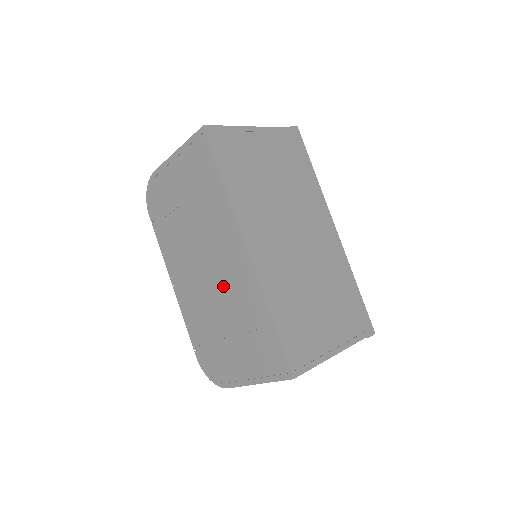
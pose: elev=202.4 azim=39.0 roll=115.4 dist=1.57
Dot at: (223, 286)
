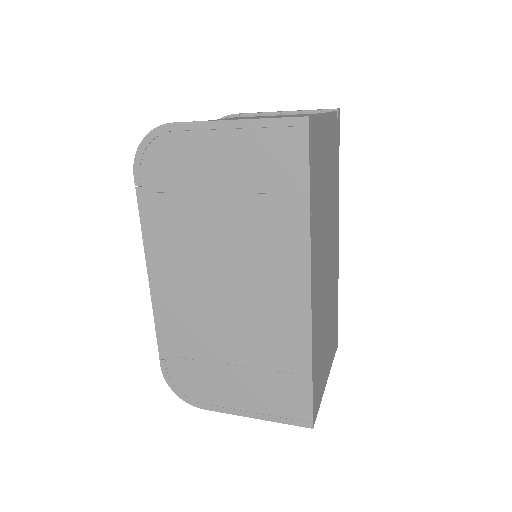
Dot at: (248, 313)
